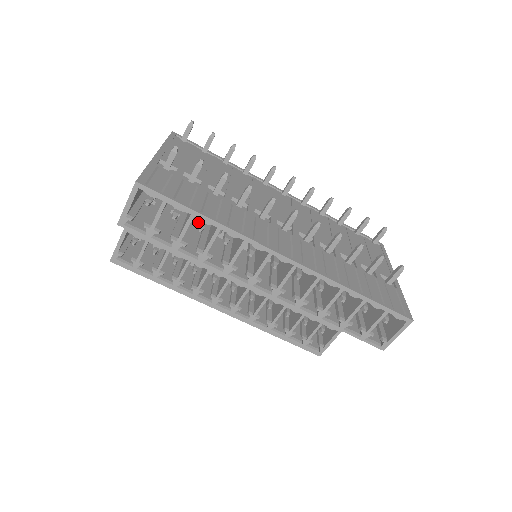
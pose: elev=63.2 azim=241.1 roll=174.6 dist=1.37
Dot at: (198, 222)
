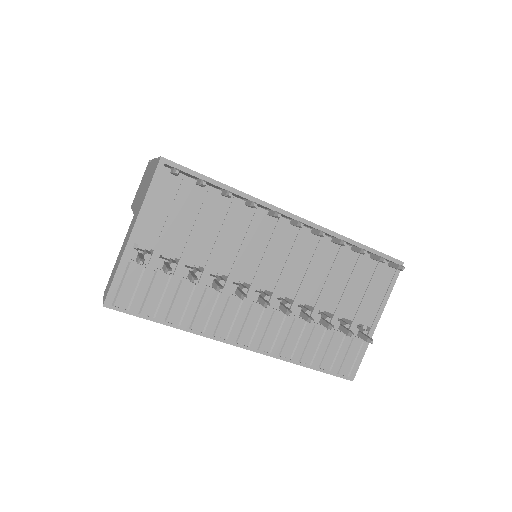
Dot at: occluded
